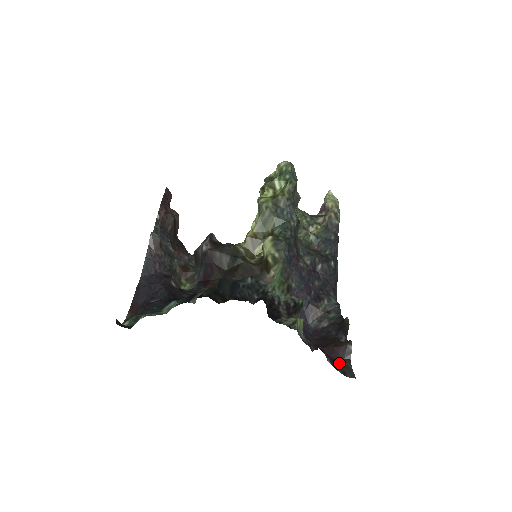
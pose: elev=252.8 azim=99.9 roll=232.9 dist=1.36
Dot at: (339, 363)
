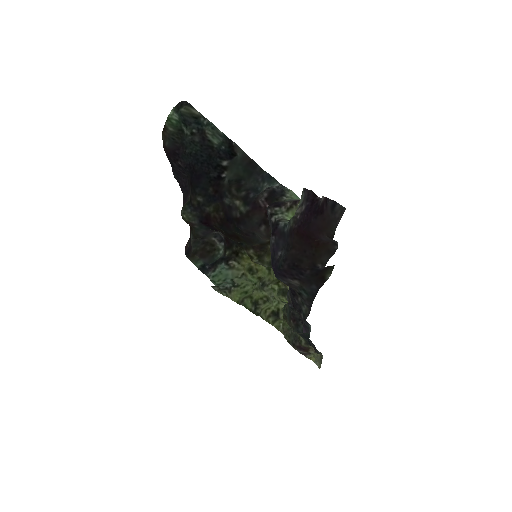
Dot at: (326, 218)
